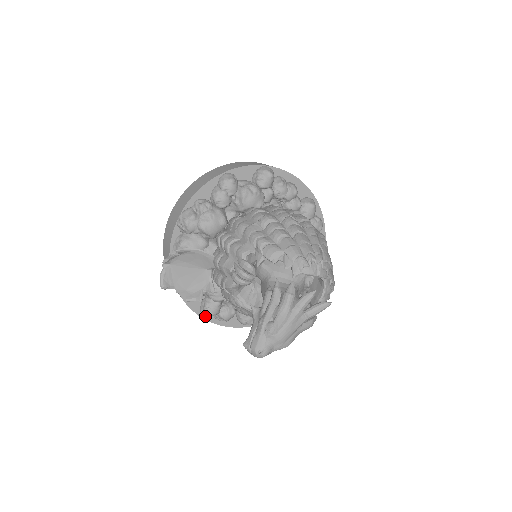
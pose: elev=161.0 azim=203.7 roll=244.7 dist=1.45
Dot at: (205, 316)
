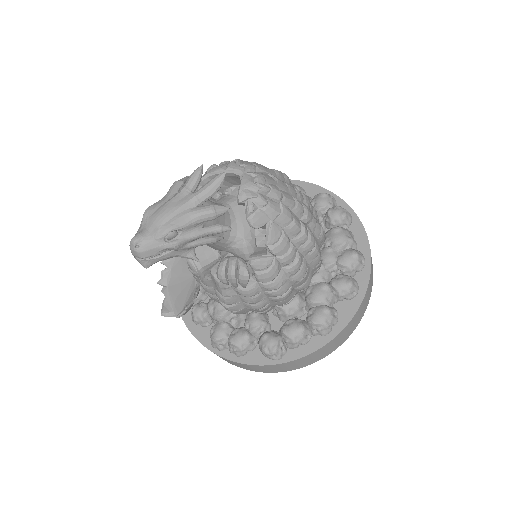
Dot at: (219, 351)
